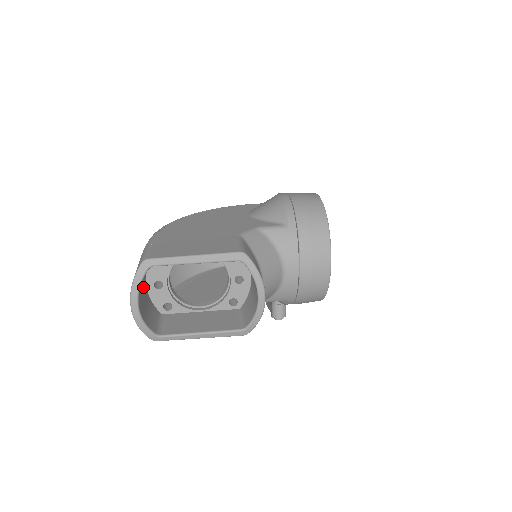
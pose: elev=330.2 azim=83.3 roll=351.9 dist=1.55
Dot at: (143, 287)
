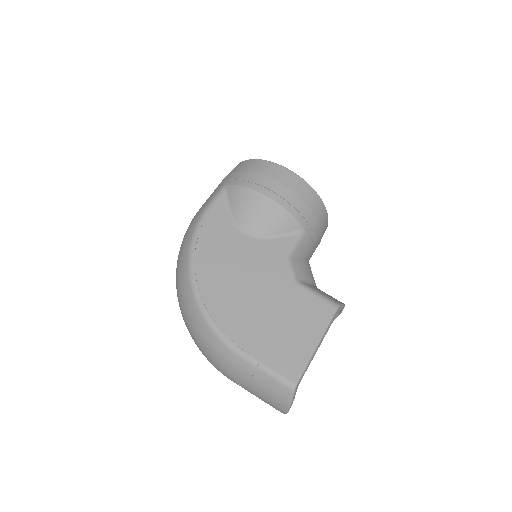
Dot at: occluded
